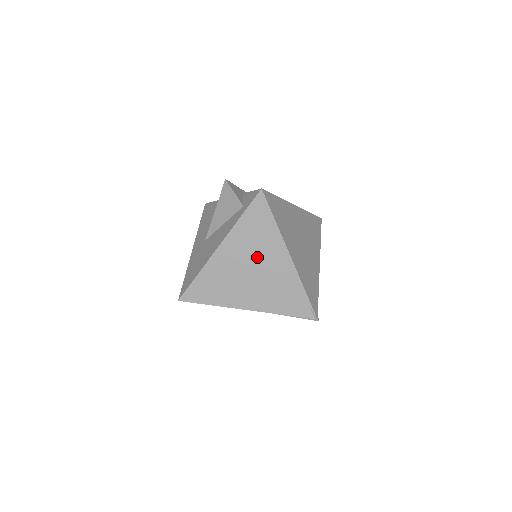
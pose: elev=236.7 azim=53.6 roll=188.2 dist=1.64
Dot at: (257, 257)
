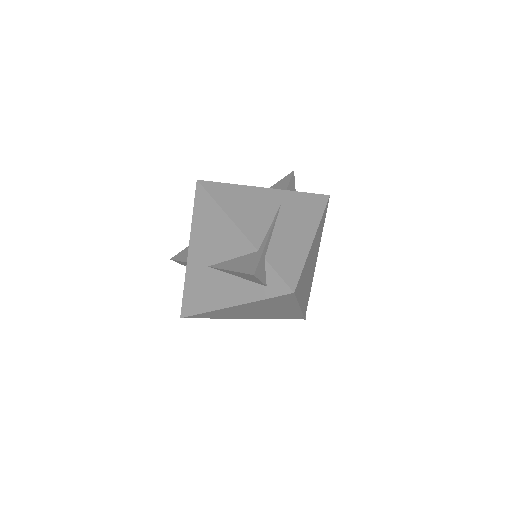
Dot at: (268, 308)
